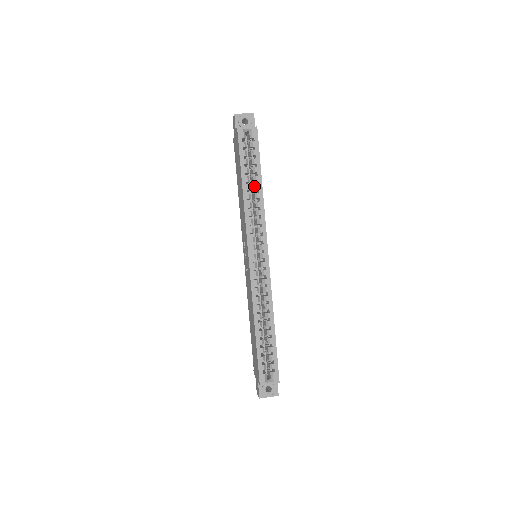
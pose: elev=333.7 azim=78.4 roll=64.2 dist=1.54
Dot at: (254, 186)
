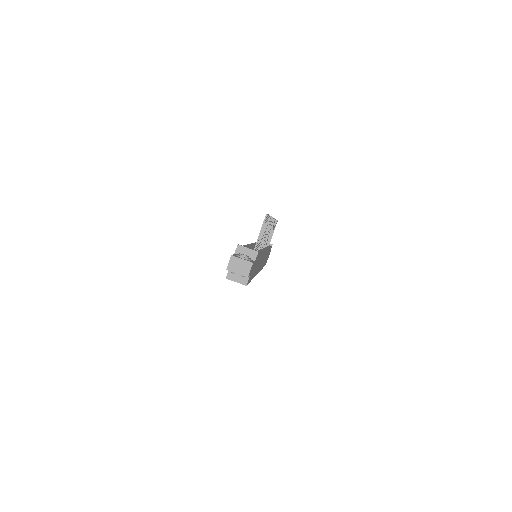
Dot at: occluded
